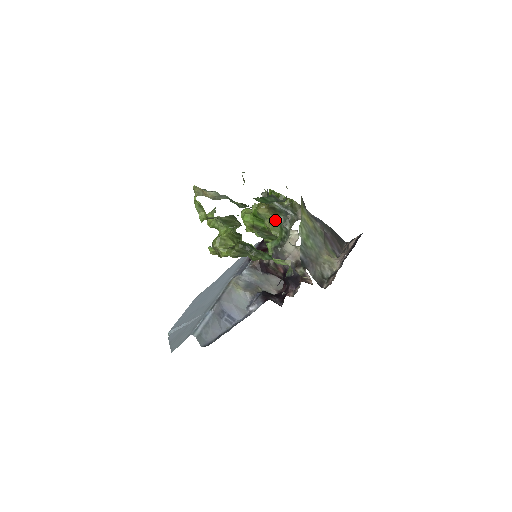
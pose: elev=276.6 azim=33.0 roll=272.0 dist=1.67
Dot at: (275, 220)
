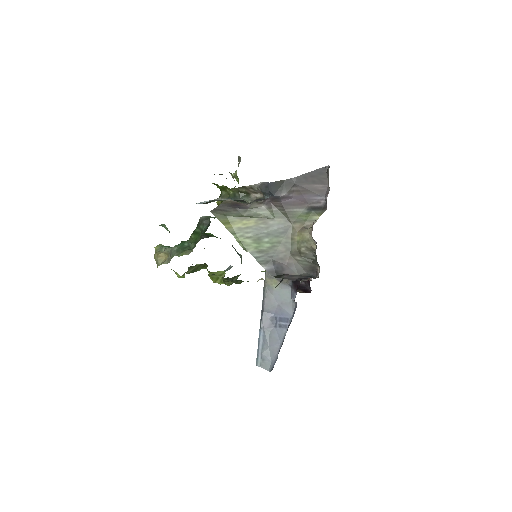
Dot at: occluded
